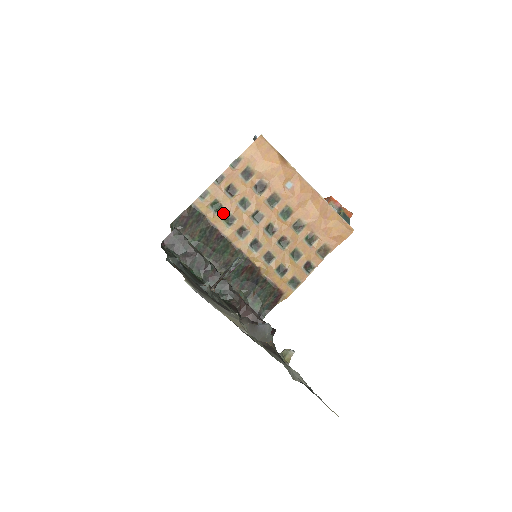
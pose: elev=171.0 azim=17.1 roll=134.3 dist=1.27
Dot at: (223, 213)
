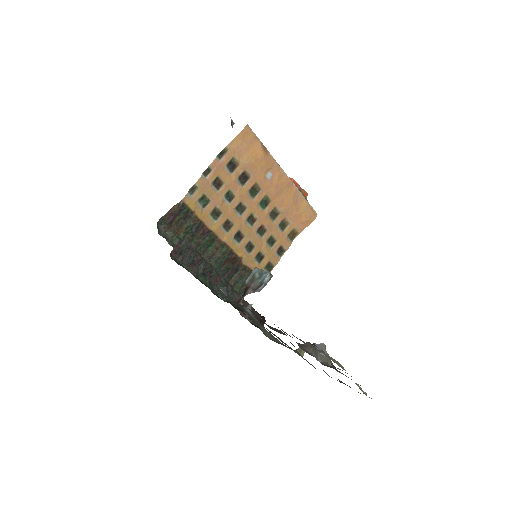
Dot at: (210, 208)
